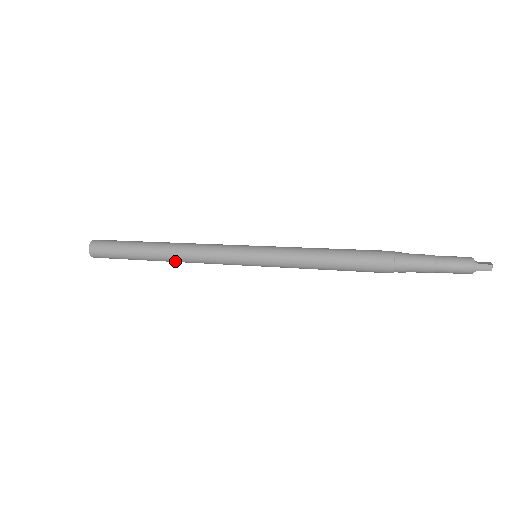
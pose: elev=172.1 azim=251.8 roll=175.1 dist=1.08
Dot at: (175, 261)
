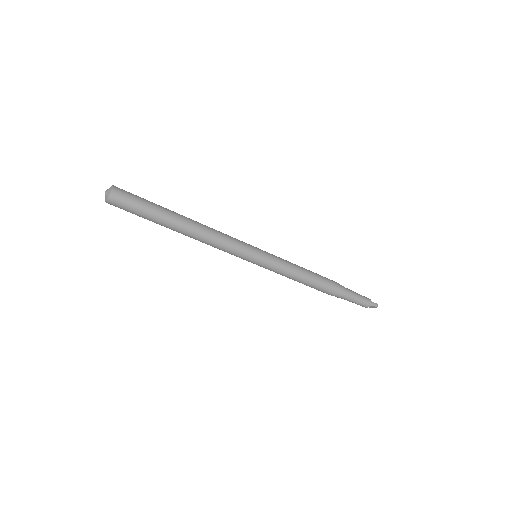
Dot at: (194, 235)
